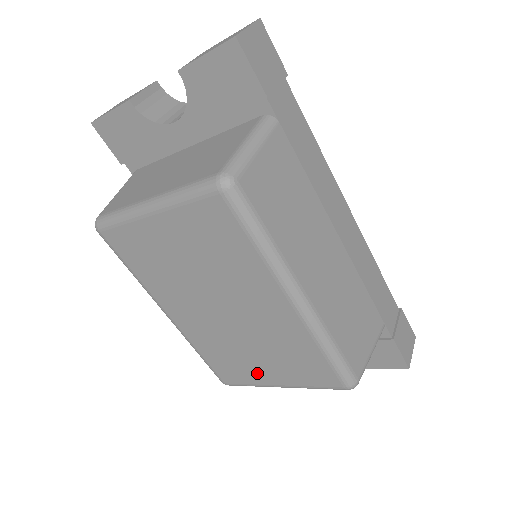
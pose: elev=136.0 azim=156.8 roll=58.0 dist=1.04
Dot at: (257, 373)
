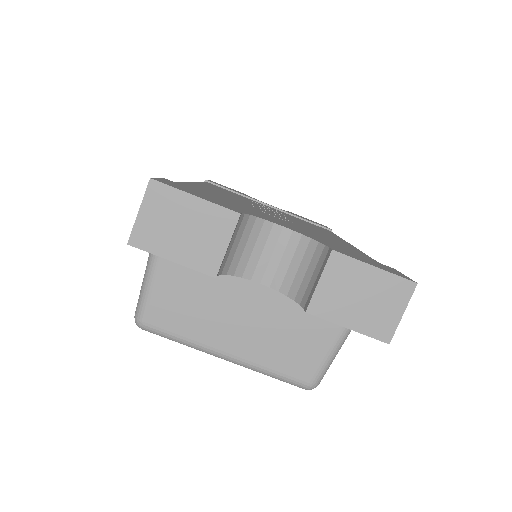
Dot at: occluded
